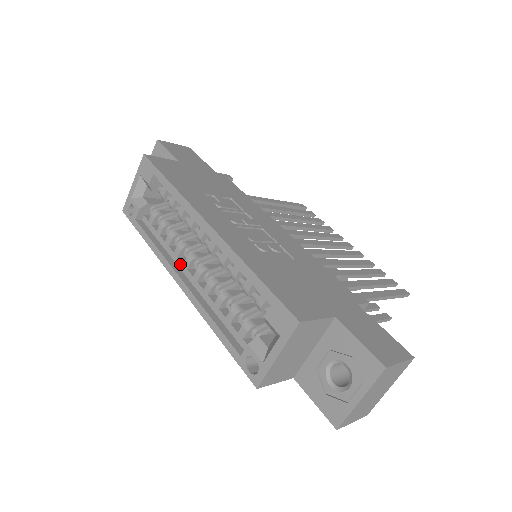
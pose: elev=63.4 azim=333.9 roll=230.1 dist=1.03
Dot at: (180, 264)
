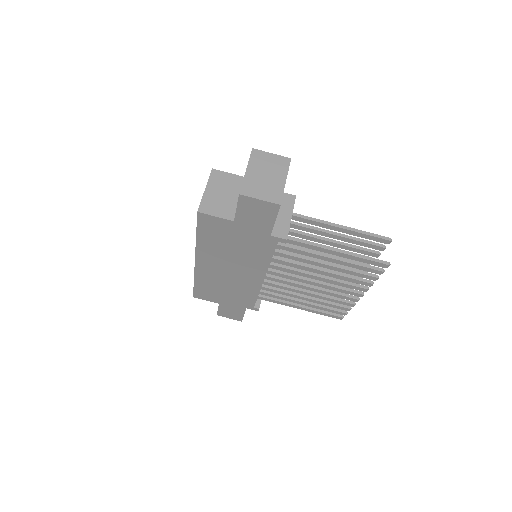
Dot at: occluded
